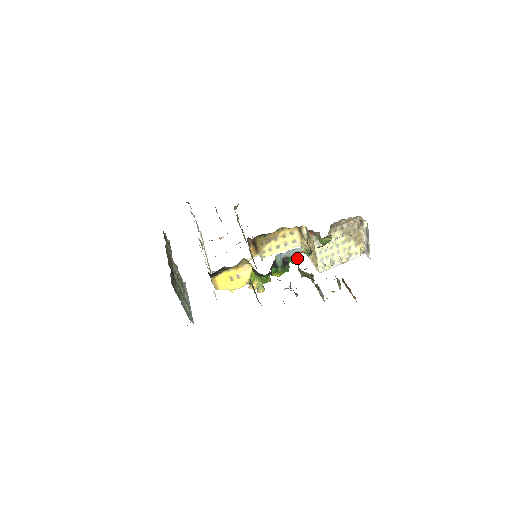
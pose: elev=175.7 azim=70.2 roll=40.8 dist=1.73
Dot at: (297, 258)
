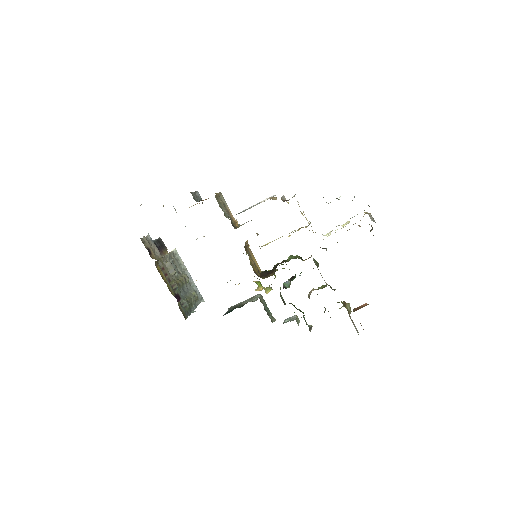
Dot at: occluded
